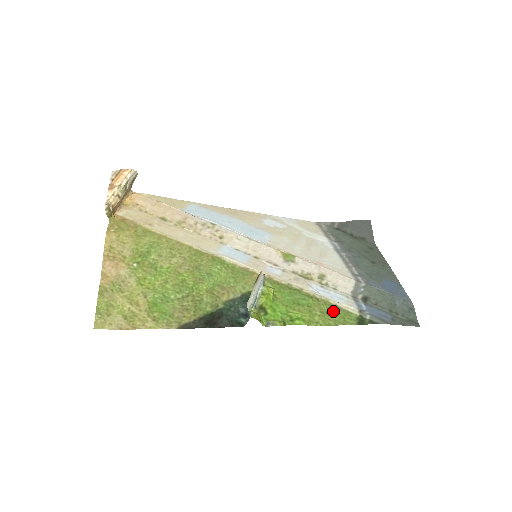
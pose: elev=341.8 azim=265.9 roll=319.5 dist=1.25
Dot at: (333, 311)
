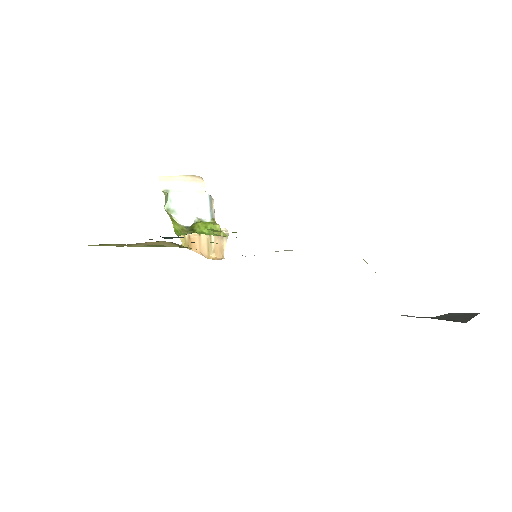
Dot at: occluded
